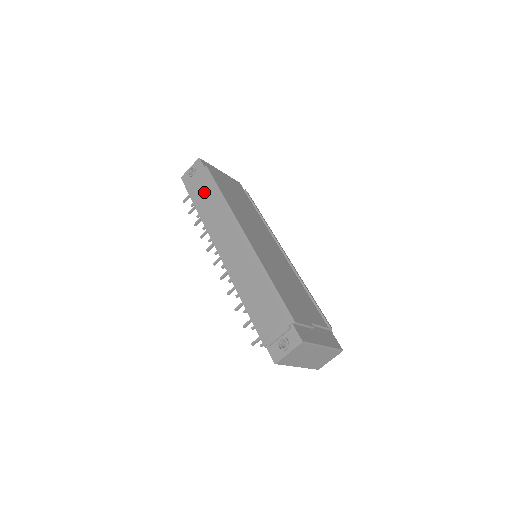
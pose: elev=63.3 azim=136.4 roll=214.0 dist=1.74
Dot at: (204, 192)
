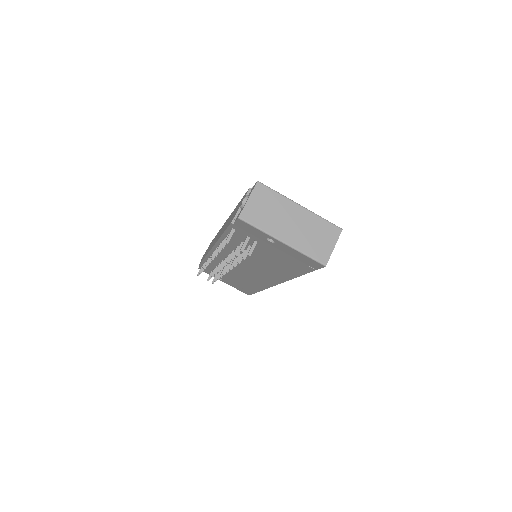
Dot at: (208, 248)
